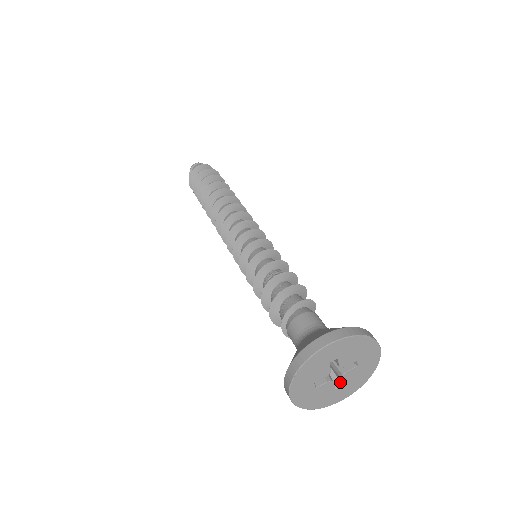
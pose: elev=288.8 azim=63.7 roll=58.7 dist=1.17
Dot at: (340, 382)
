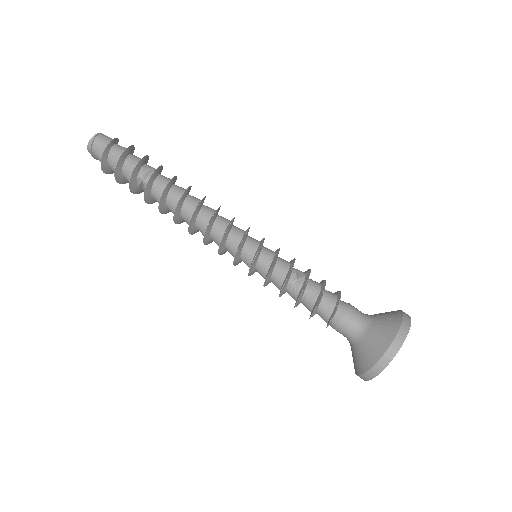
Dot at: occluded
